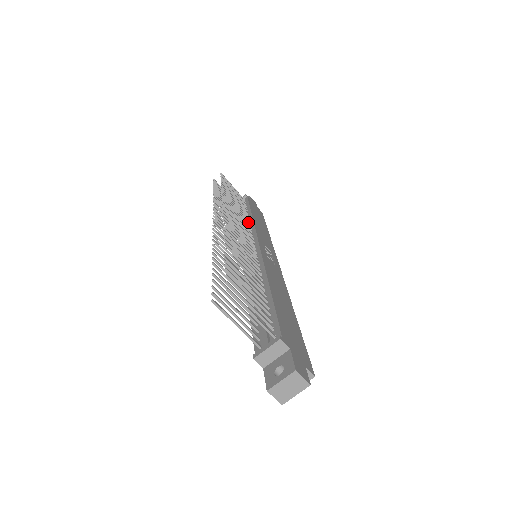
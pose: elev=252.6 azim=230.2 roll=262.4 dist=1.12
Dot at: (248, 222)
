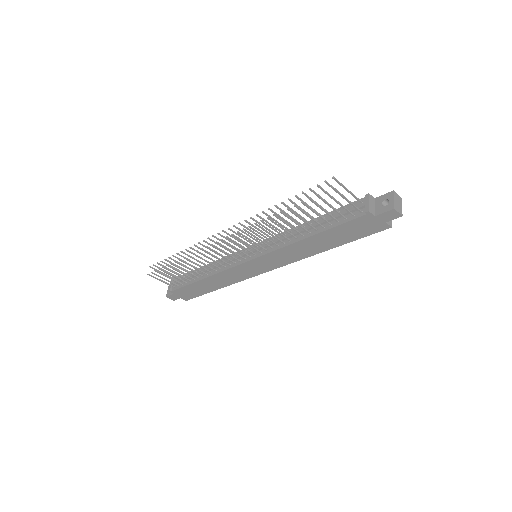
Dot at: occluded
